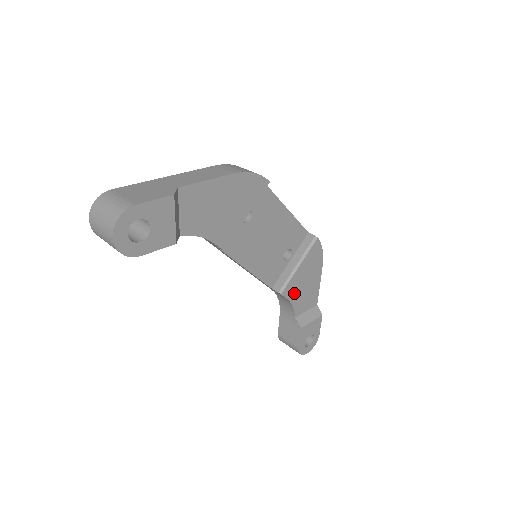
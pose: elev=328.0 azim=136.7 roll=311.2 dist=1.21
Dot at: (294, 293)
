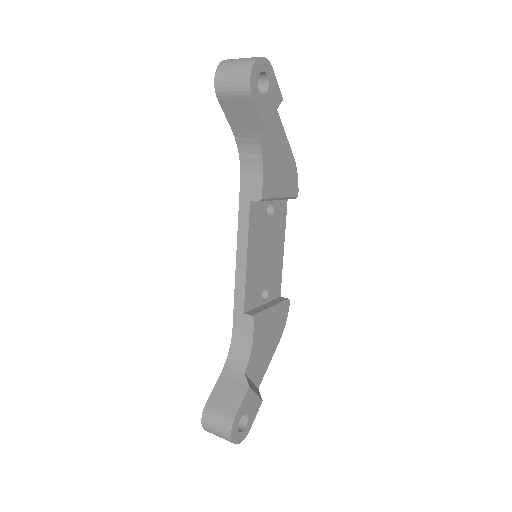
Dot at: (258, 337)
